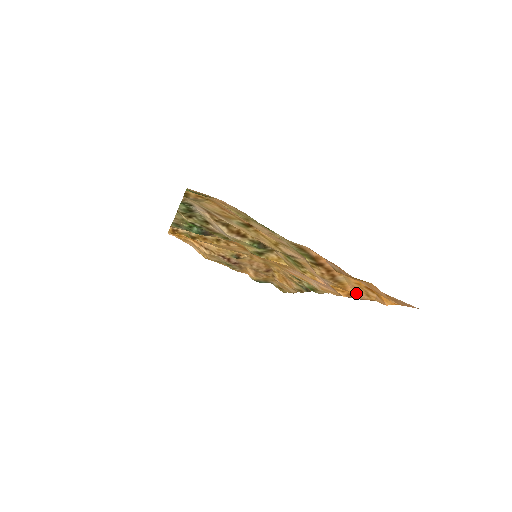
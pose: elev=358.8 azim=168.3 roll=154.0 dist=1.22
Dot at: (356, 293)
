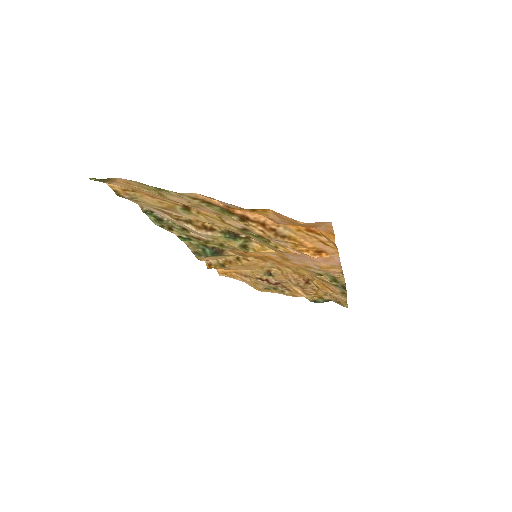
Dot at: (318, 247)
